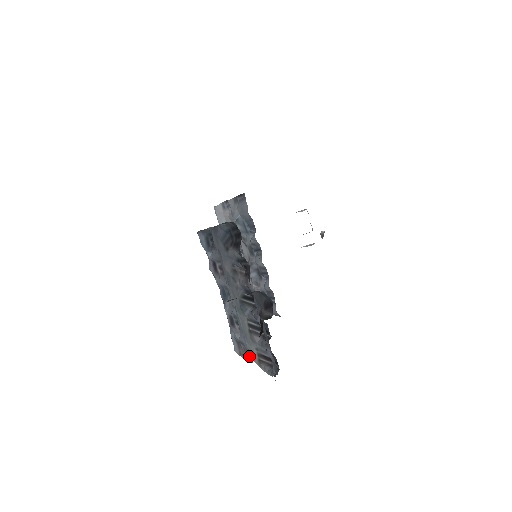
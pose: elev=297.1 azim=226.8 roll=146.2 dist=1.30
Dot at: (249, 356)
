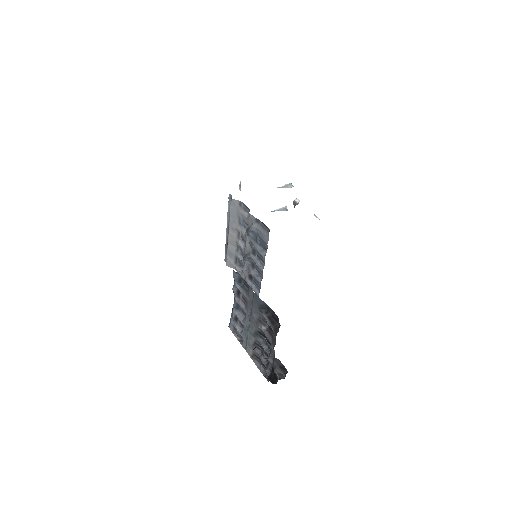
Dot at: (244, 346)
